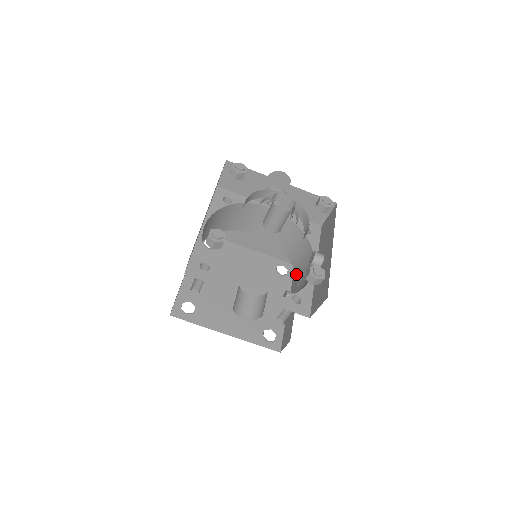
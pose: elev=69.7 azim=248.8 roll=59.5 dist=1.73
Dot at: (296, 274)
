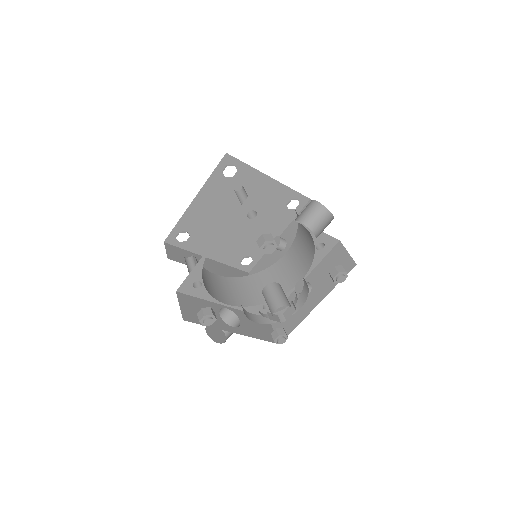
Dot at: (295, 240)
